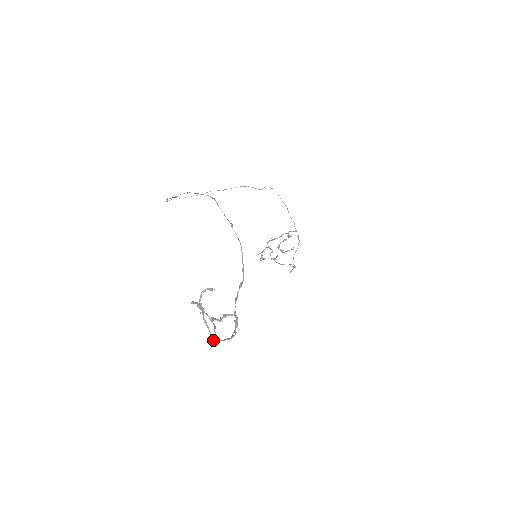
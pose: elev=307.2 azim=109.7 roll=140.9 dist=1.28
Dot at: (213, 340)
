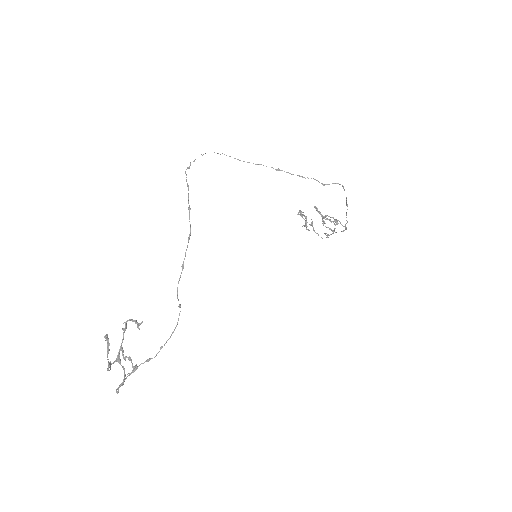
Dot at: (112, 363)
